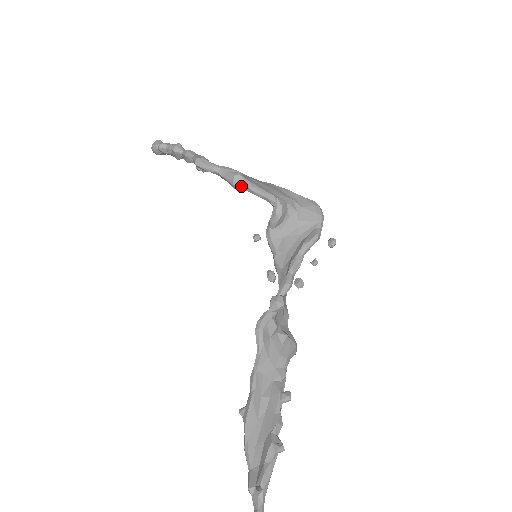
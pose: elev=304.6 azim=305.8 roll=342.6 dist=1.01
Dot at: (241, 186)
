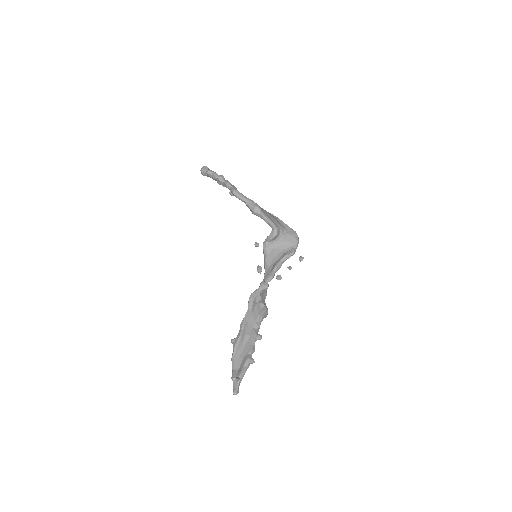
Dot at: (257, 214)
